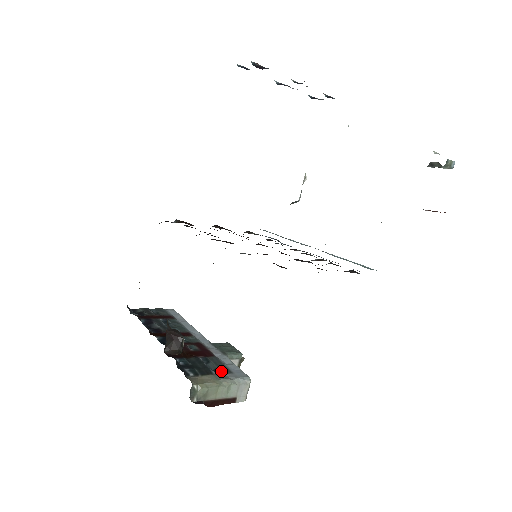
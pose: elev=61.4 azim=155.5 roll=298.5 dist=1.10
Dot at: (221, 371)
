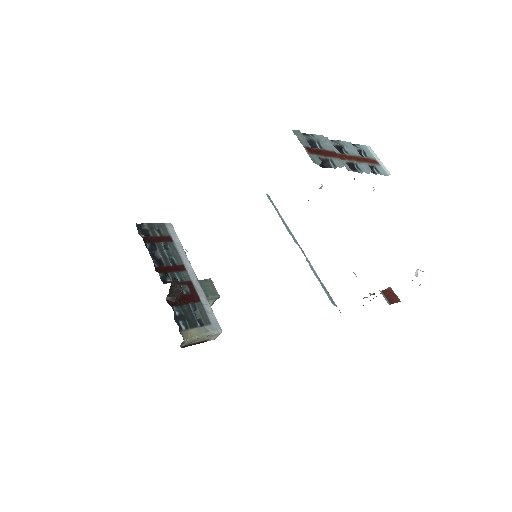
Dot at: (204, 322)
